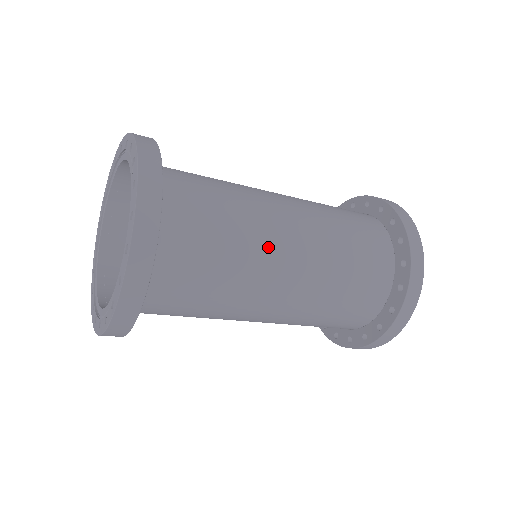
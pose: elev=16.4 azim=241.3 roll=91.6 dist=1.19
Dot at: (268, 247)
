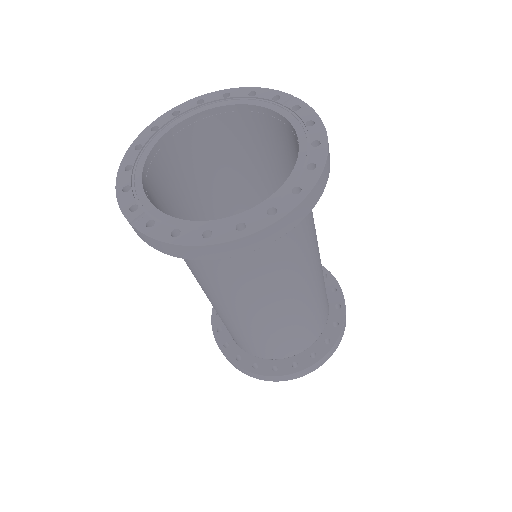
Dot at: (285, 288)
